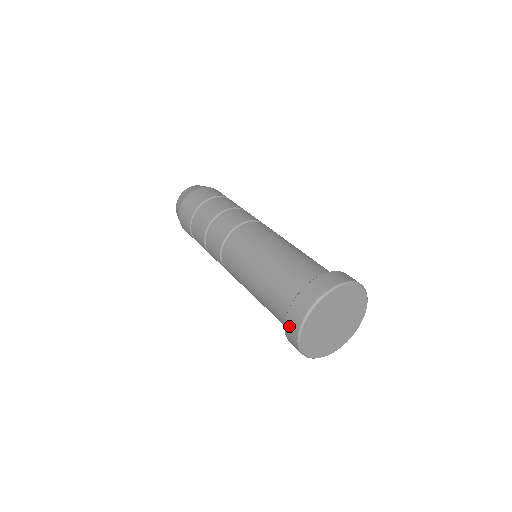
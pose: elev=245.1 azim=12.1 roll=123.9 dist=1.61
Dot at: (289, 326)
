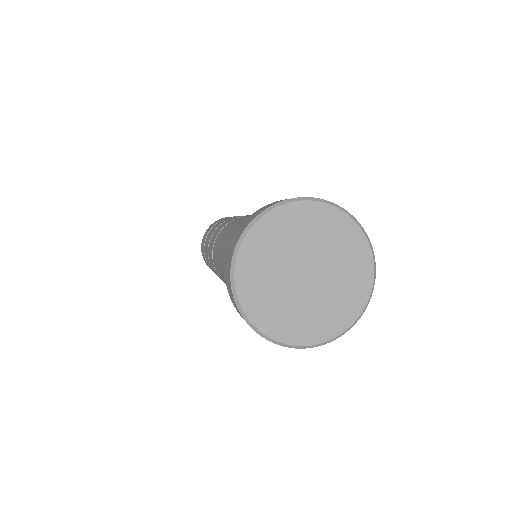
Dot at: occluded
